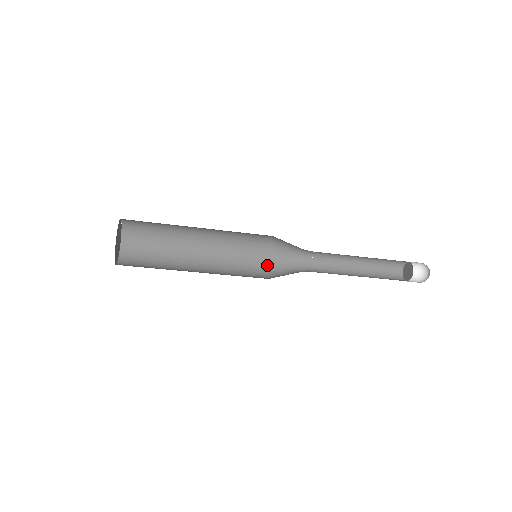
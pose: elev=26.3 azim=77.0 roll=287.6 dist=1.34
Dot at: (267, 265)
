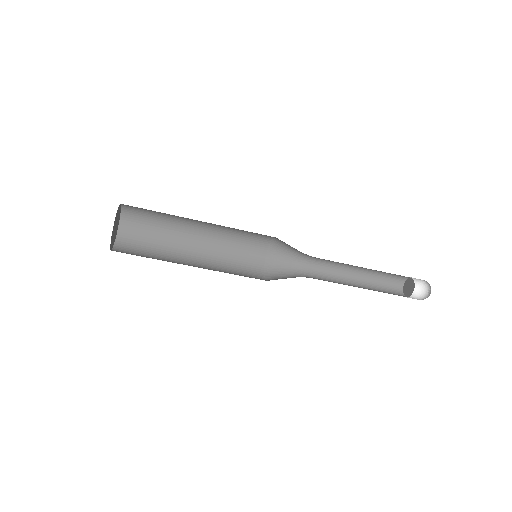
Dot at: (266, 265)
